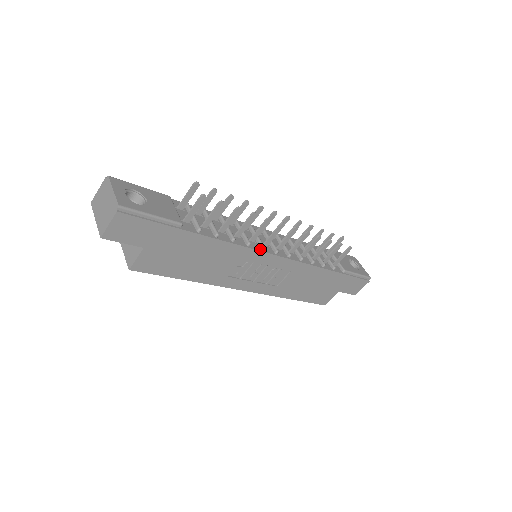
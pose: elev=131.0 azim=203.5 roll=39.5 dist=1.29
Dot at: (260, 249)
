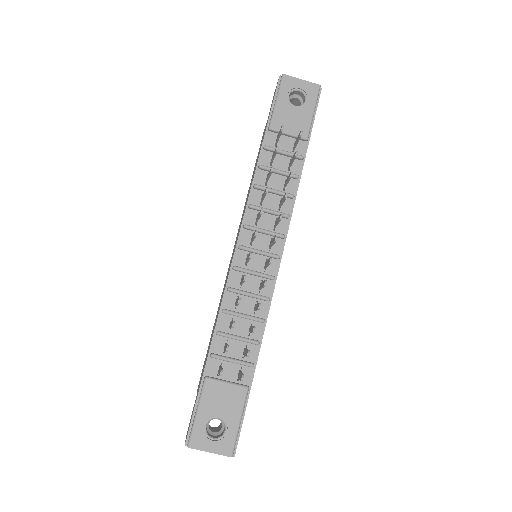
Dot at: (273, 282)
